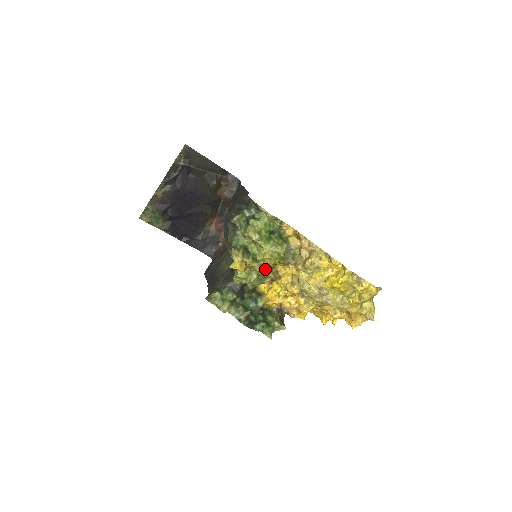
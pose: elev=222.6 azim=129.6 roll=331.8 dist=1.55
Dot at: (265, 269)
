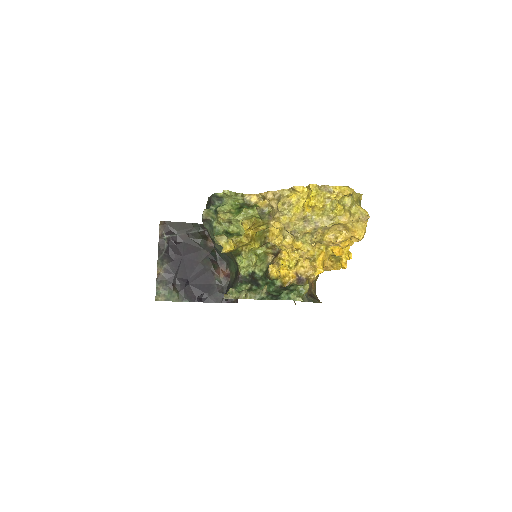
Dot at: (257, 243)
